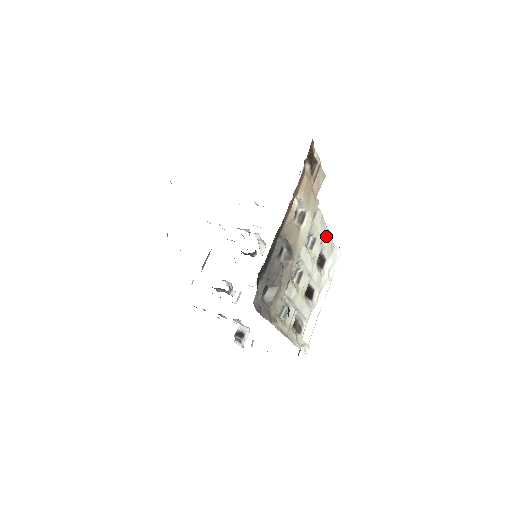
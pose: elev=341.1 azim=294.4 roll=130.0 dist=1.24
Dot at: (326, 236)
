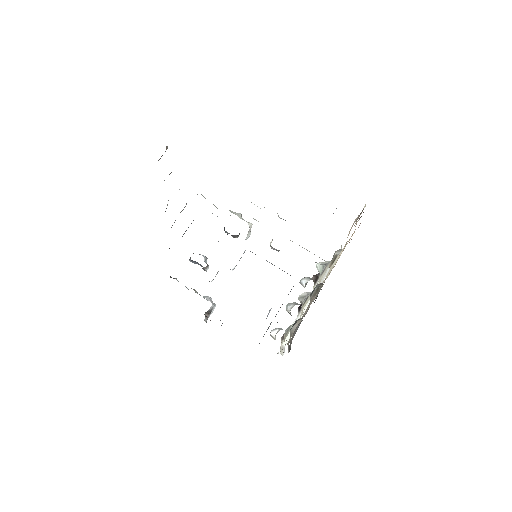
Dot at: occluded
